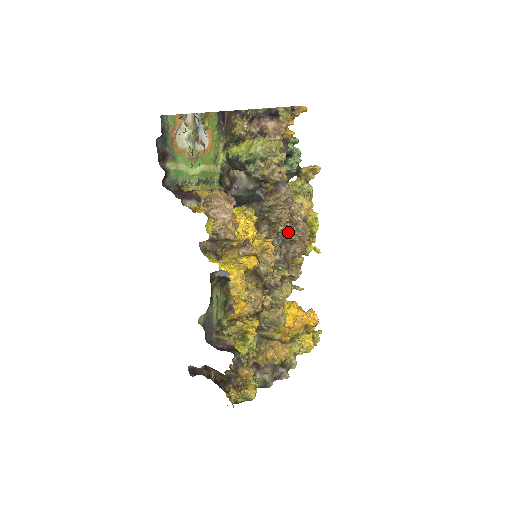
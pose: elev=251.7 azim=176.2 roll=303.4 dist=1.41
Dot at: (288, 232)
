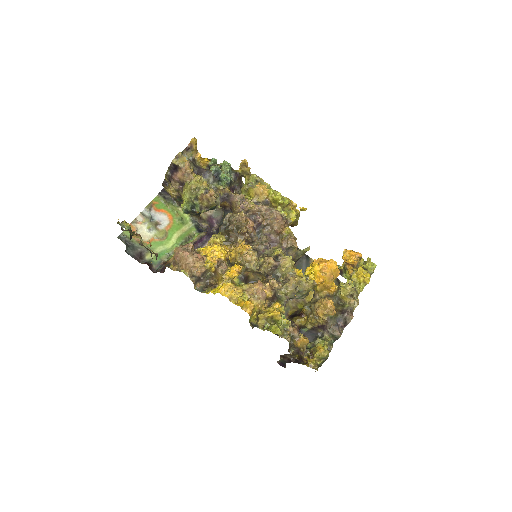
Dot at: (253, 225)
